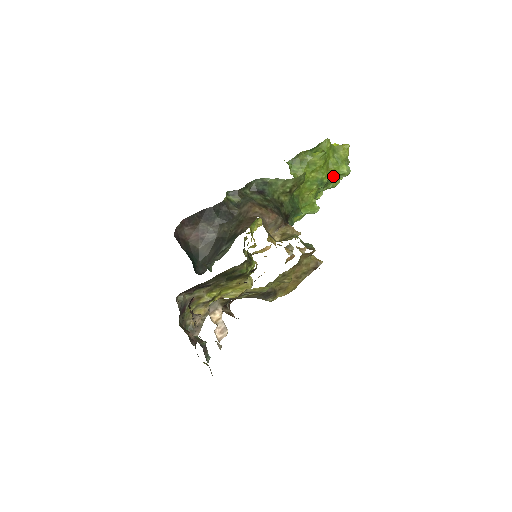
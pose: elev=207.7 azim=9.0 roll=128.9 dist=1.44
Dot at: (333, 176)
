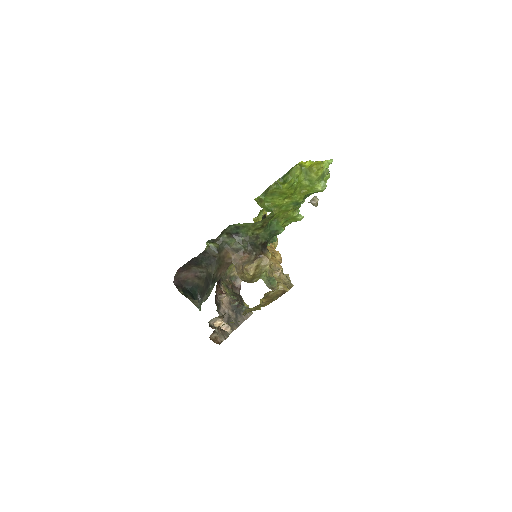
Dot at: (309, 194)
